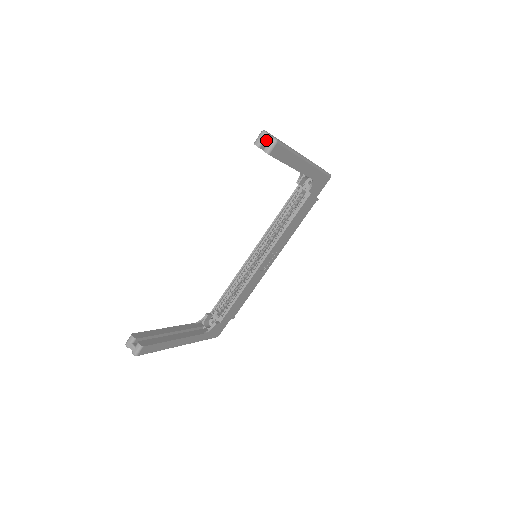
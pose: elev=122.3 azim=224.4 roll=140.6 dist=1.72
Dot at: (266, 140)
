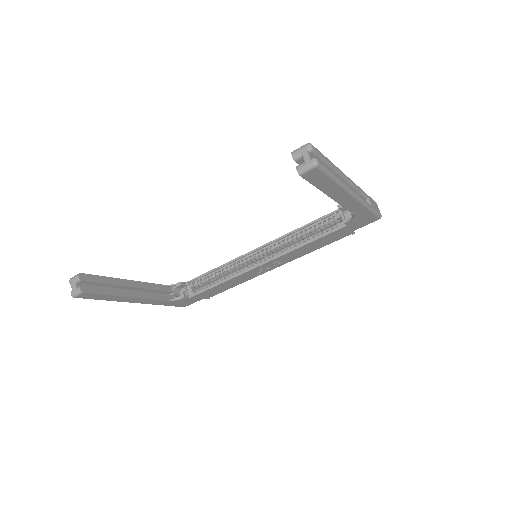
Dot at: (306, 157)
